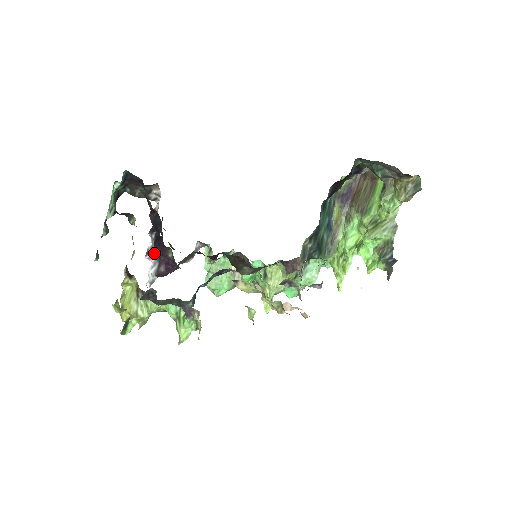
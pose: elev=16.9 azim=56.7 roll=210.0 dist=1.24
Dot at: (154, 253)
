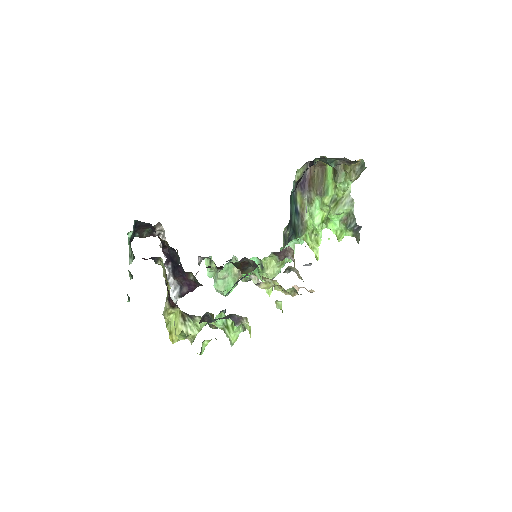
Dot at: (173, 279)
